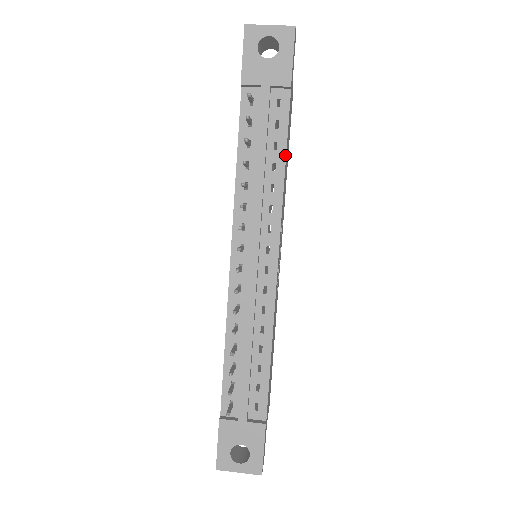
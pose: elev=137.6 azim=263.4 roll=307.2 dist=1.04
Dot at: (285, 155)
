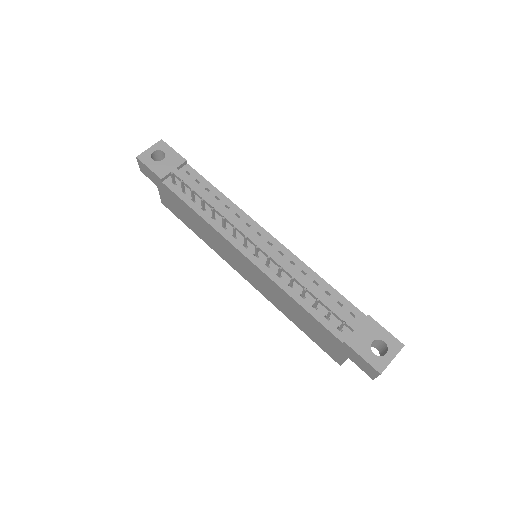
Dot at: (216, 189)
